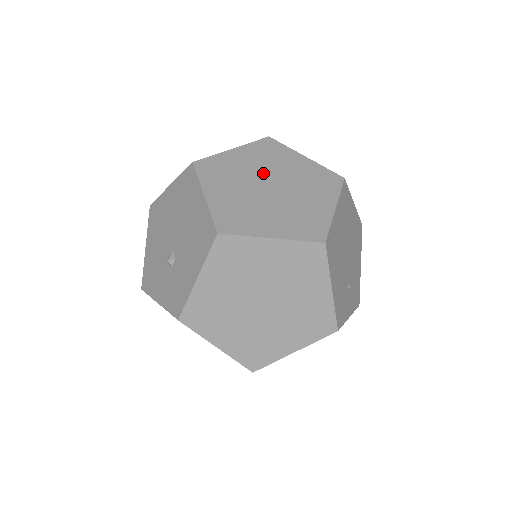
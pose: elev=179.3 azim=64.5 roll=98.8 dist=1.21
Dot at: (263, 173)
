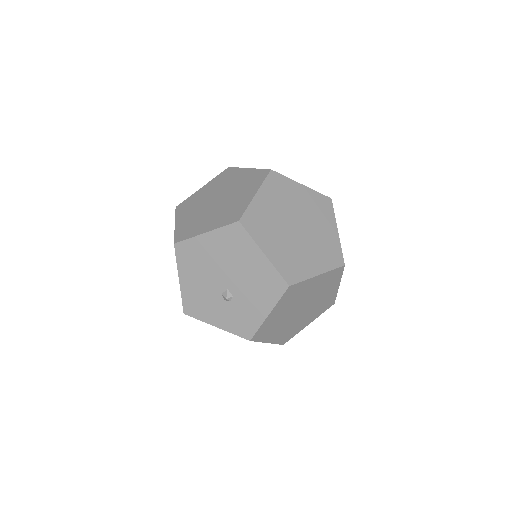
Dot at: (286, 214)
